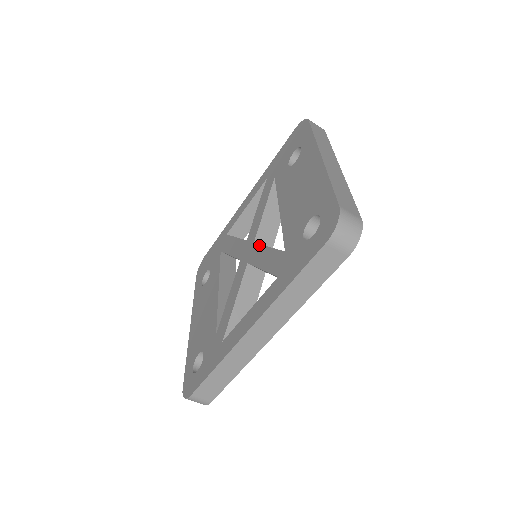
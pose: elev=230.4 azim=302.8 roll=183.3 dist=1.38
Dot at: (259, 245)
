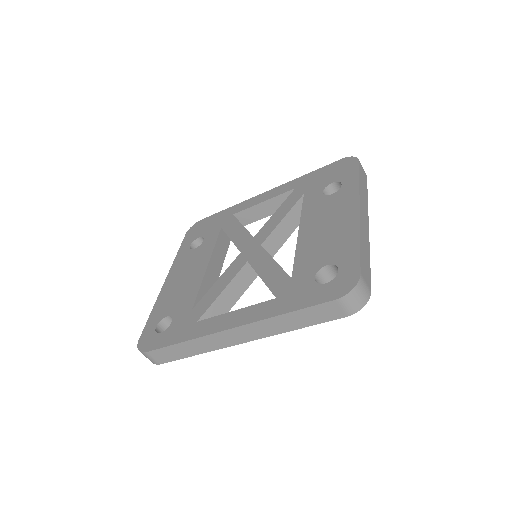
Dot at: (266, 252)
